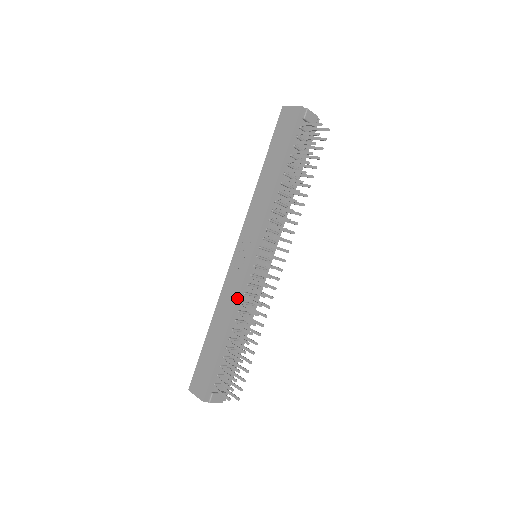
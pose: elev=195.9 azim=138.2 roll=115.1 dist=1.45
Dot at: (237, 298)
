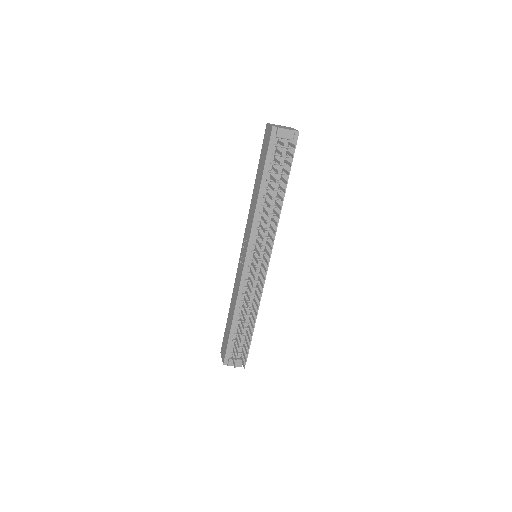
Dot at: (238, 291)
